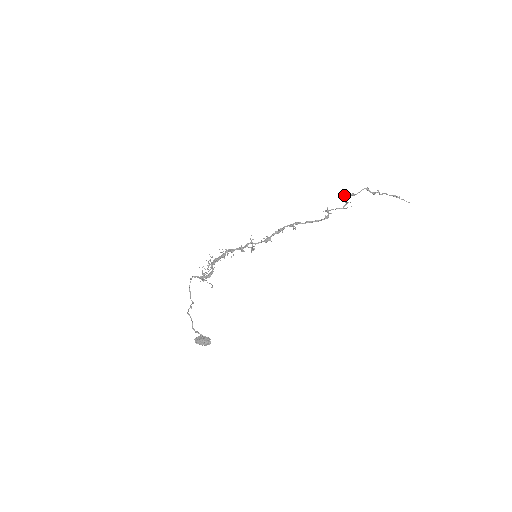
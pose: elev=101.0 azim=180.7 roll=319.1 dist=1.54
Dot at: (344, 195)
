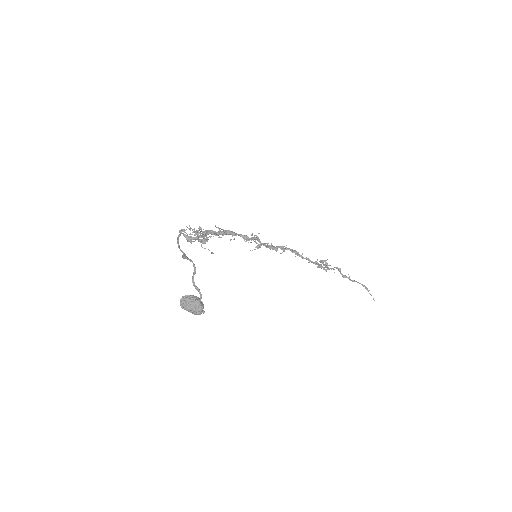
Dot at: (323, 261)
